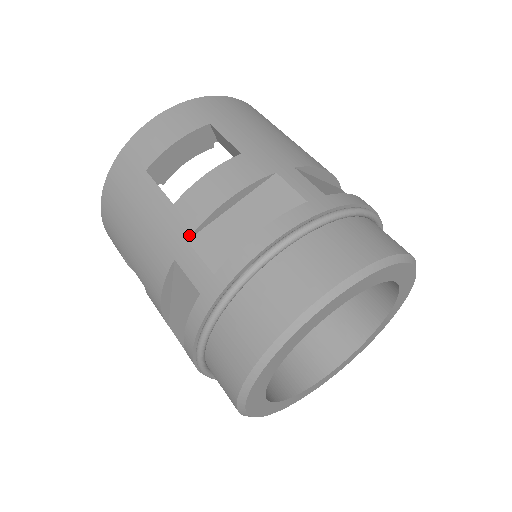
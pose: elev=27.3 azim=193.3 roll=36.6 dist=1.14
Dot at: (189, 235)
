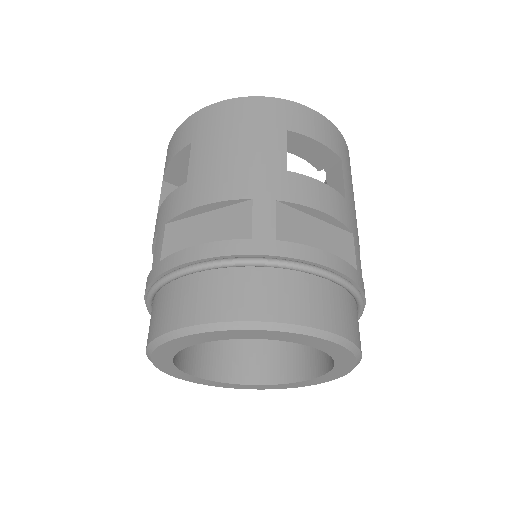
Dot at: (281, 199)
